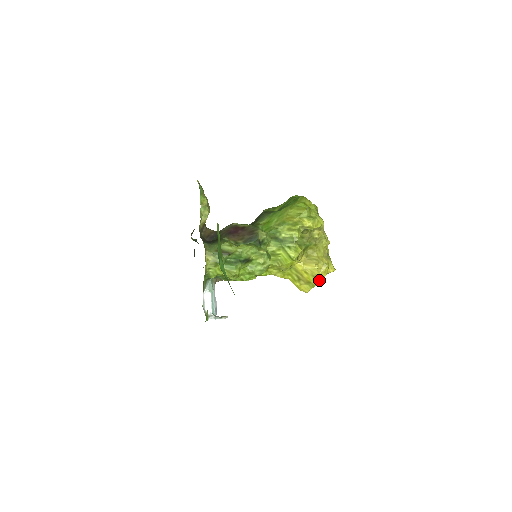
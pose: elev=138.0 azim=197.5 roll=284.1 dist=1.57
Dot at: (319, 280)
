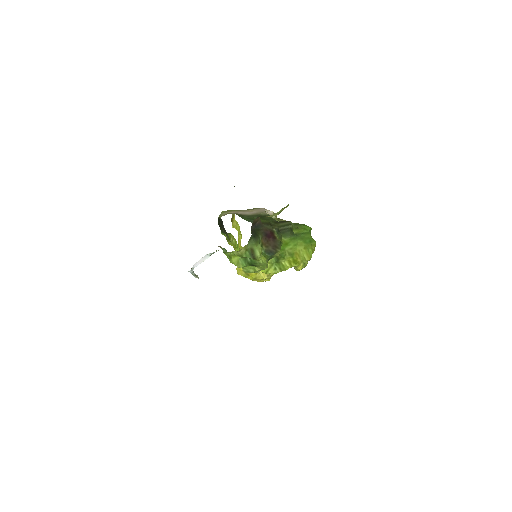
Dot at: (254, 280)
